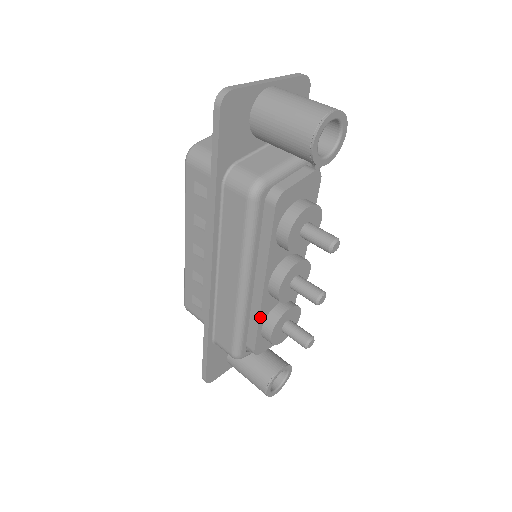
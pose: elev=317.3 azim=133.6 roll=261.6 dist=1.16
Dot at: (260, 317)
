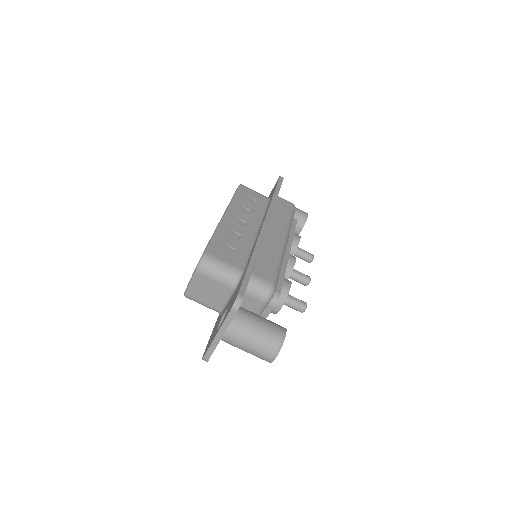
Dot at: occluded
